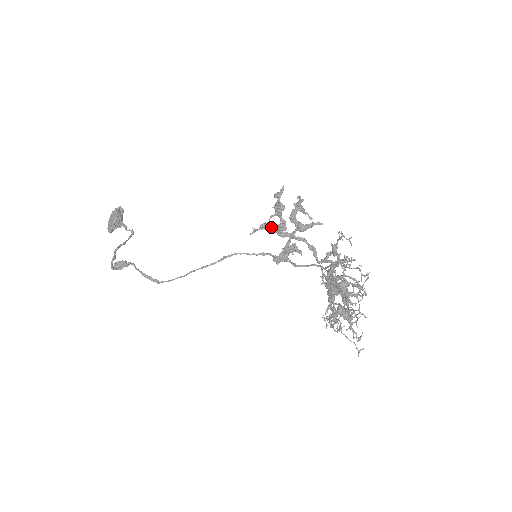
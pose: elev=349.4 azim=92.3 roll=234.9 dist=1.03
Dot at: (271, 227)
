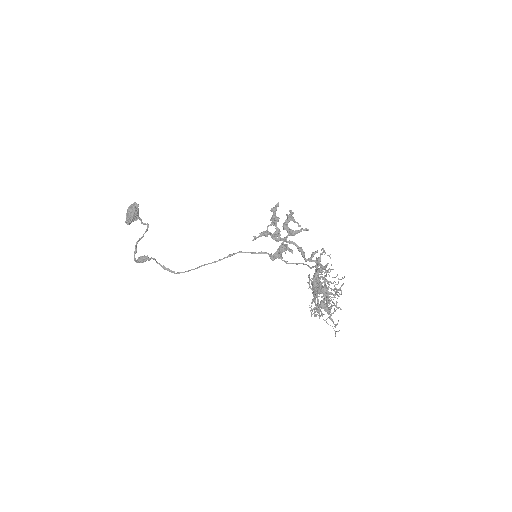
Dot at: (268, 234)
